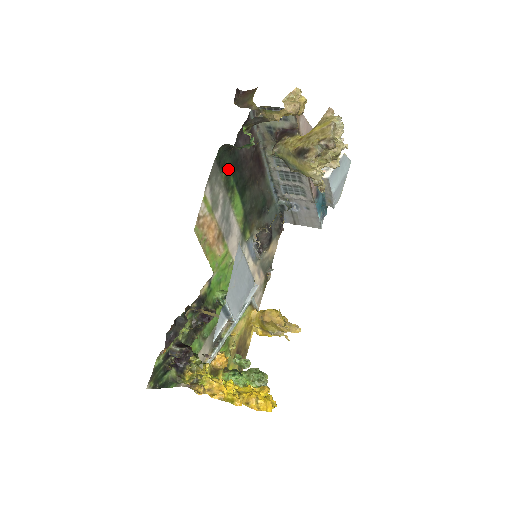
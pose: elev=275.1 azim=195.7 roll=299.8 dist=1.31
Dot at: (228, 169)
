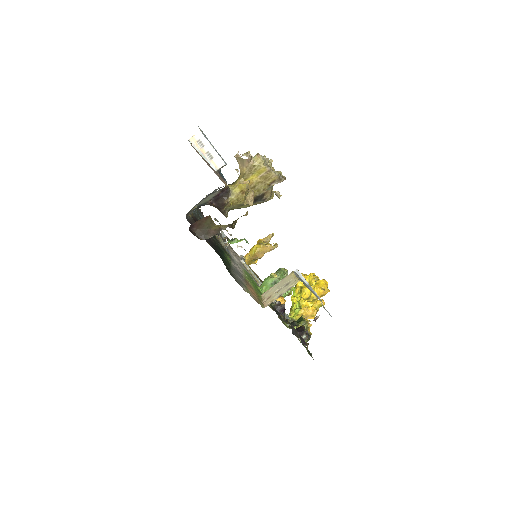
Dot at: (225, 262)
